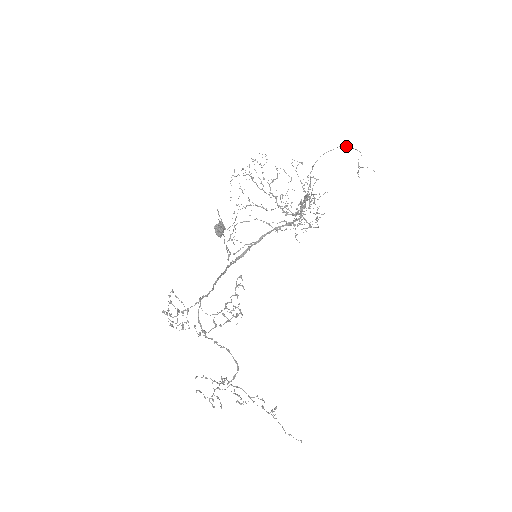
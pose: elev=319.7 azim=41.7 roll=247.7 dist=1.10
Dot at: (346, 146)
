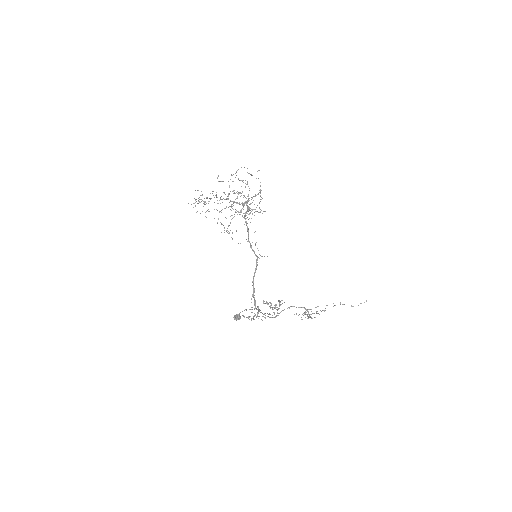
Dot at: occluded
